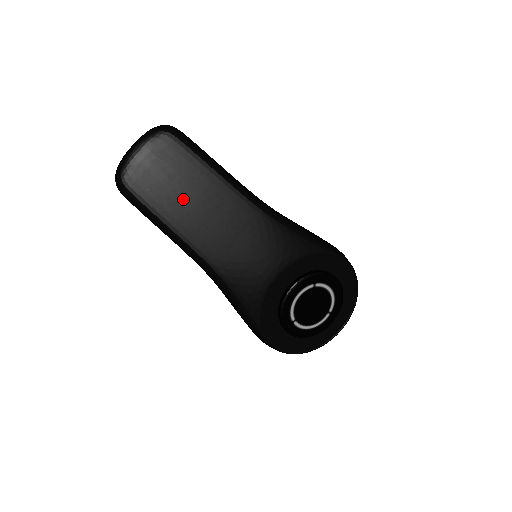
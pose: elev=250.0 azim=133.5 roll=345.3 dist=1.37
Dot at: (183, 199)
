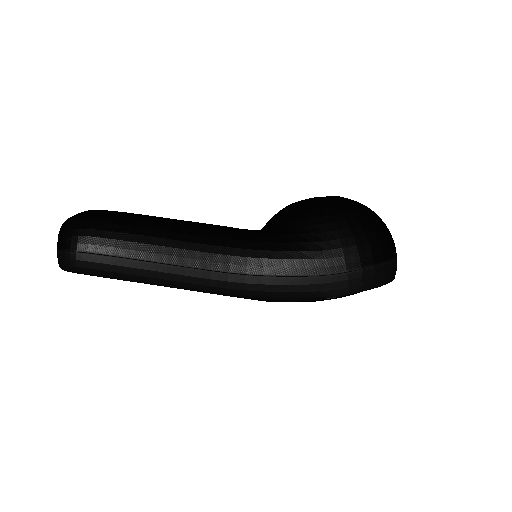
Dot at: occluded
